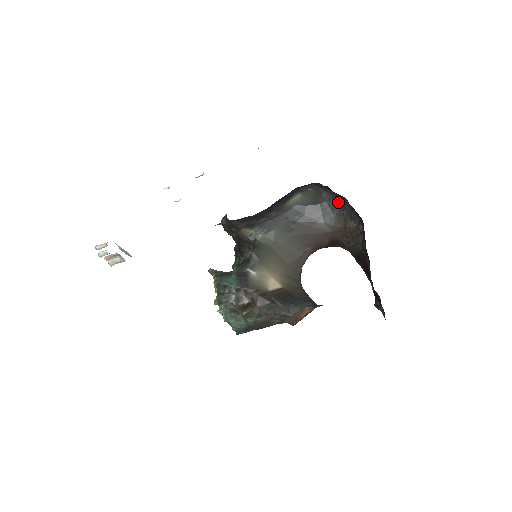
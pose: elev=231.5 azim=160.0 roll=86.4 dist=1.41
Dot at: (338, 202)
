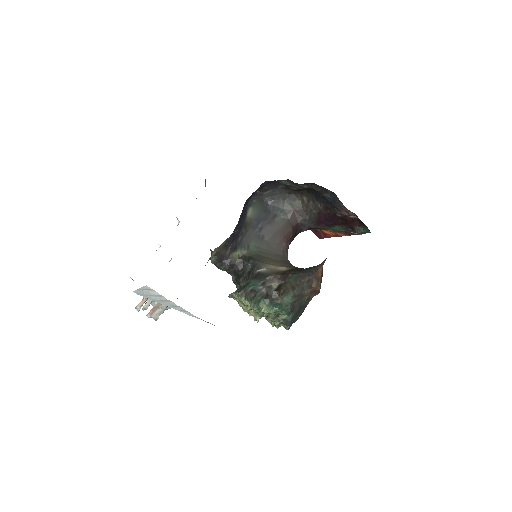
Dot at: (278, 198)
